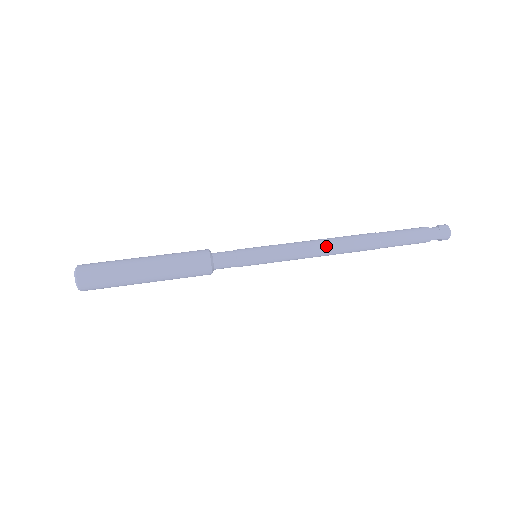
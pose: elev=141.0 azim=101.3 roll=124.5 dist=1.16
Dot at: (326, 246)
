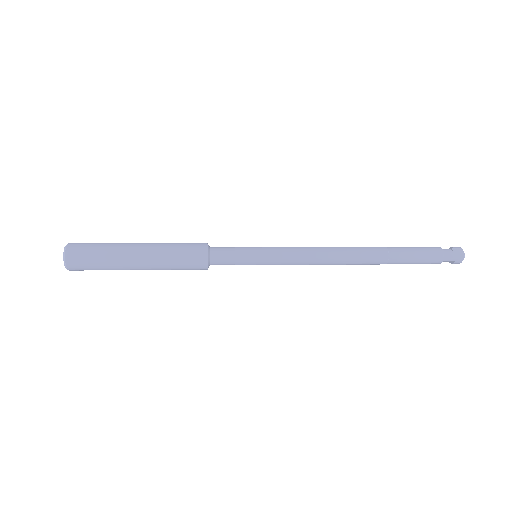
Dot at: (331, 254)
